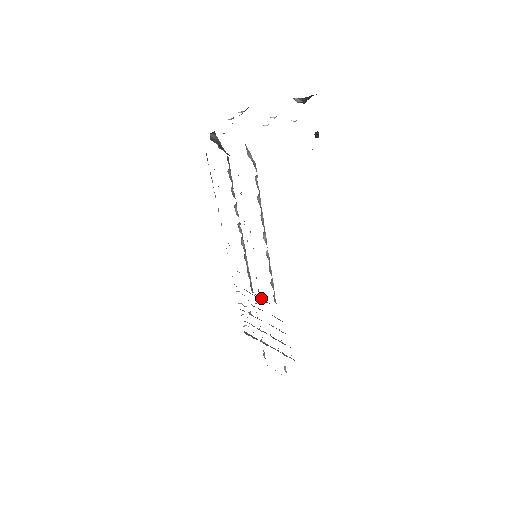
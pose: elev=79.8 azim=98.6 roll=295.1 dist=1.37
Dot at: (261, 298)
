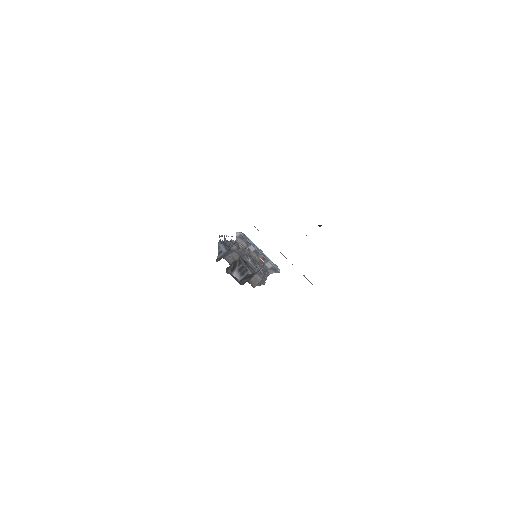
Dot at: (257, 254)
